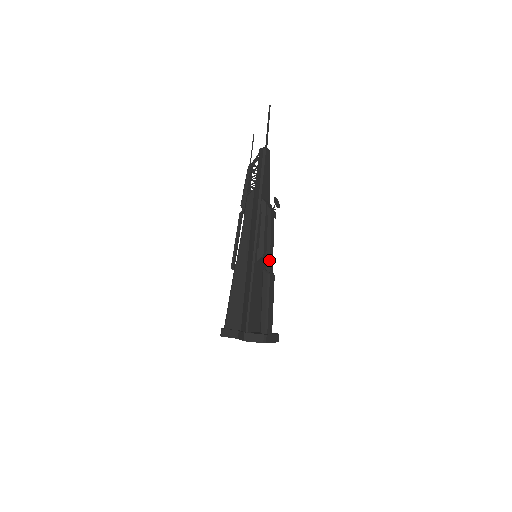
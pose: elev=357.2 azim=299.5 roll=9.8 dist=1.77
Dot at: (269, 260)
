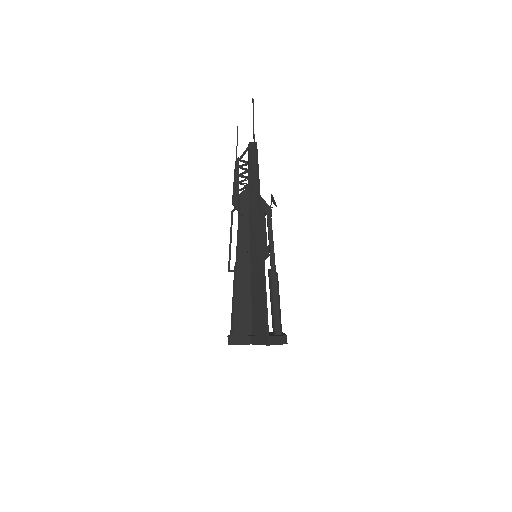
Dot at: (274, 259)
